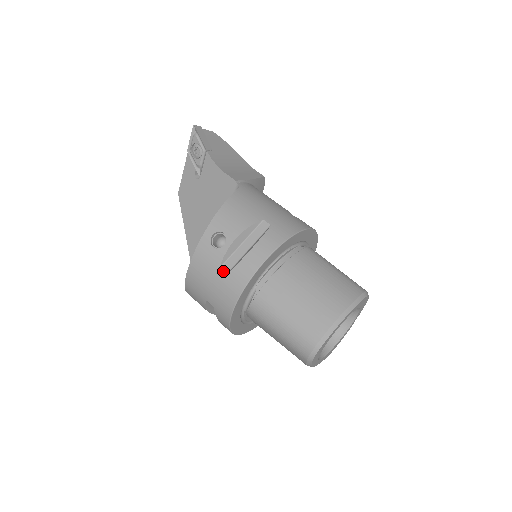
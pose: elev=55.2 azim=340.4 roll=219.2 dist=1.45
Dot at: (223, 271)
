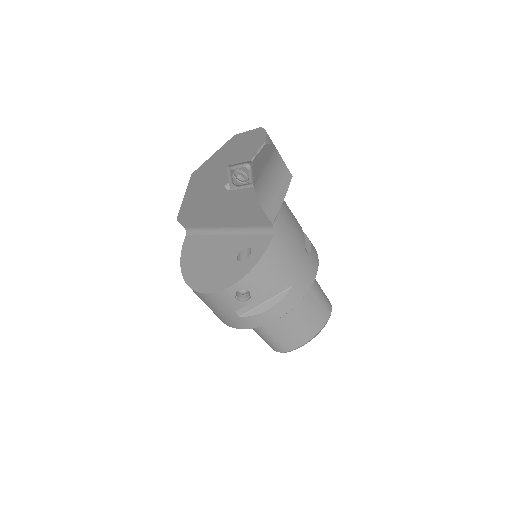
Dot at: (237, 314)
